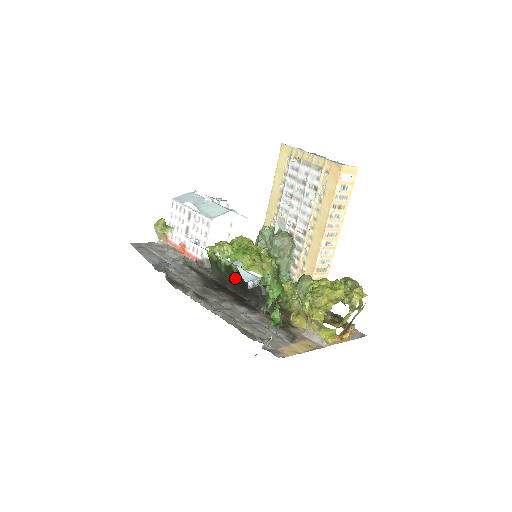
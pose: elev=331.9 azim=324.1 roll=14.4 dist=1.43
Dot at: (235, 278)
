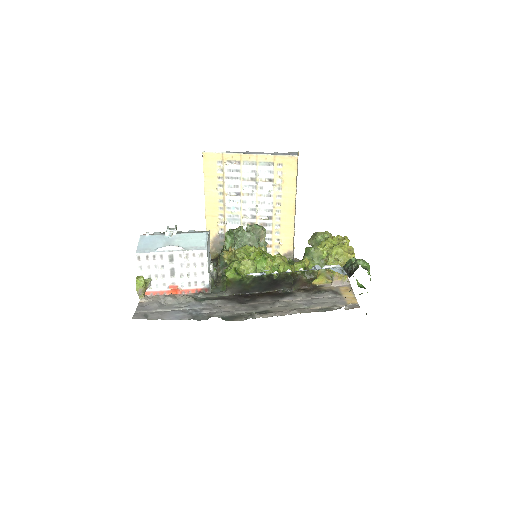
Dot at: (263, 282)
